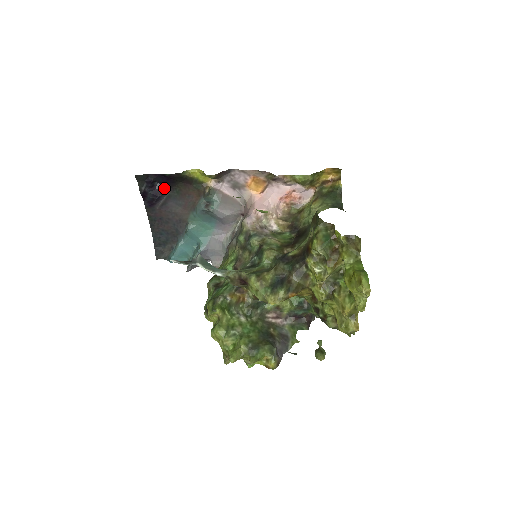
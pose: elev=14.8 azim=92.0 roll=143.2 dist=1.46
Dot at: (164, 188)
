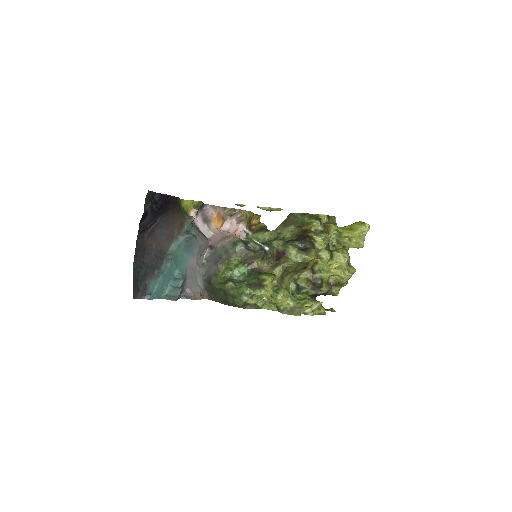
Dot at: (157, 214)
